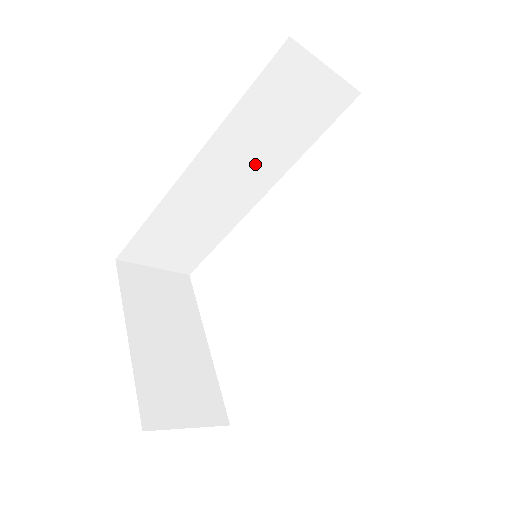
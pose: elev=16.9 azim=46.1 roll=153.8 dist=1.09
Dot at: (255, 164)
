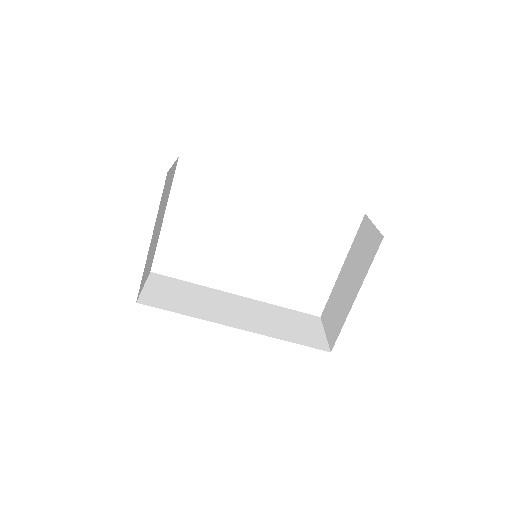
Dot at: occluded
